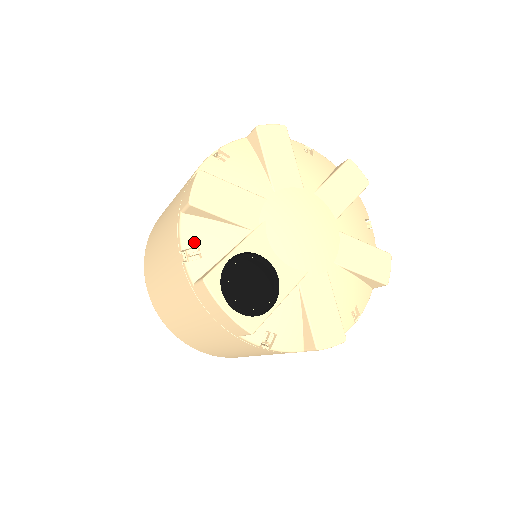
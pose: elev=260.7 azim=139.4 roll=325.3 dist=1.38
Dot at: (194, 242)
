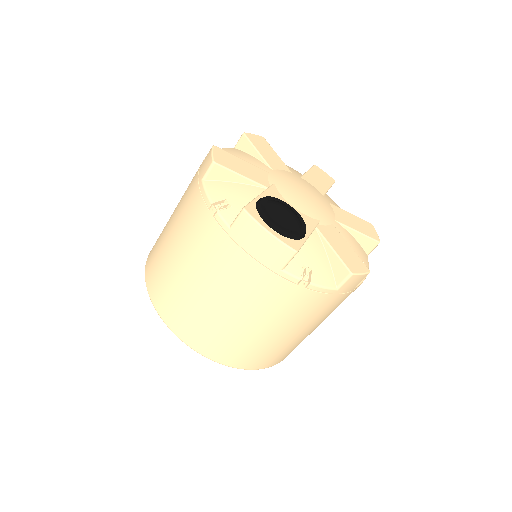
Dot at: (221, 197)
